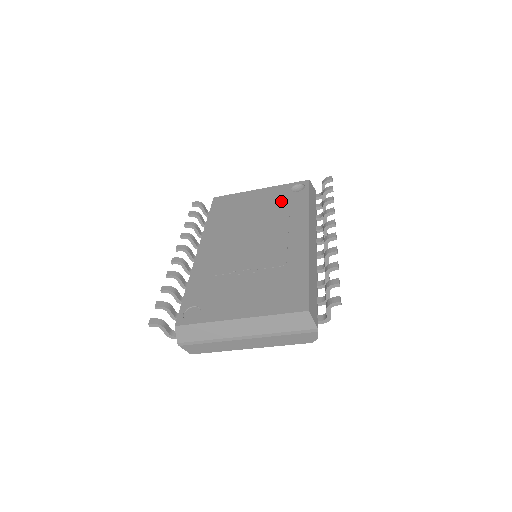
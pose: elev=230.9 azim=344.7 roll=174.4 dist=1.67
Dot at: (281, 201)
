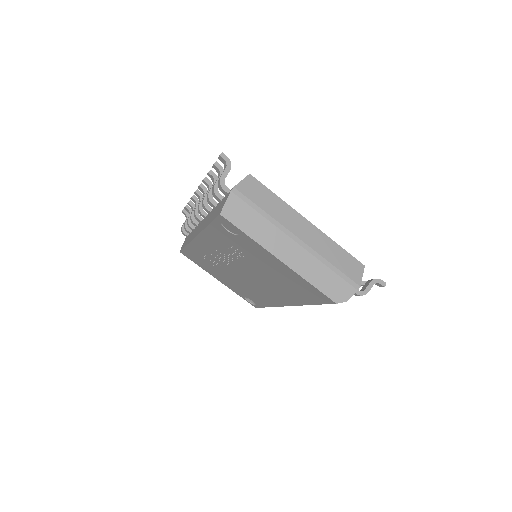
Dot at: occluded
